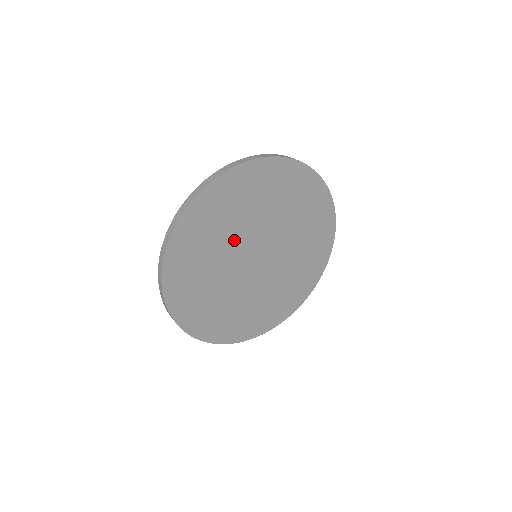
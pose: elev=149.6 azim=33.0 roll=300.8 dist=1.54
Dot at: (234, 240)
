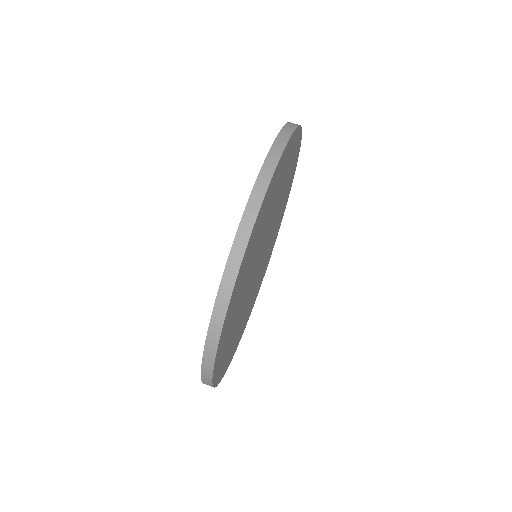
Dot at: (244, 301)
